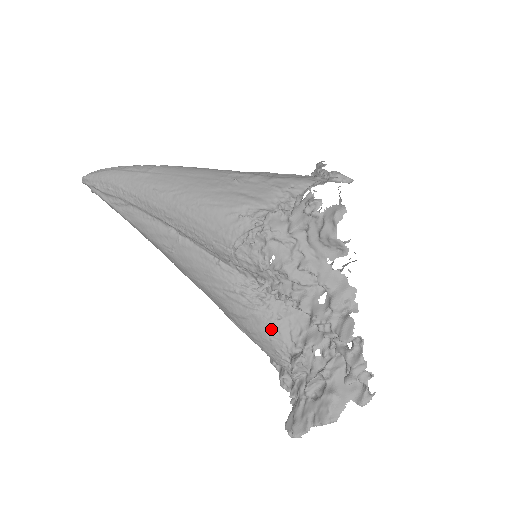
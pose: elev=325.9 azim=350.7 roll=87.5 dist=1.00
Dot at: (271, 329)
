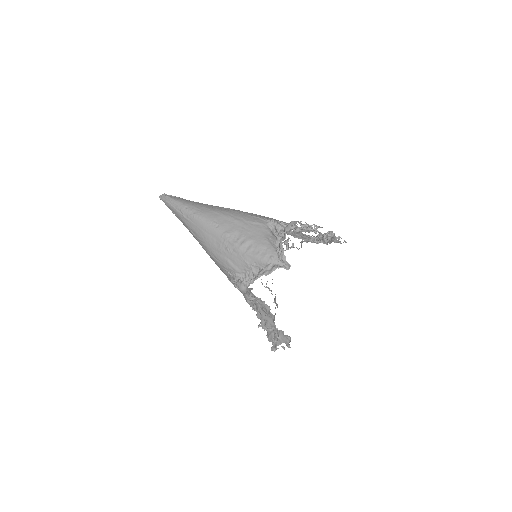
Dot at: occluded
